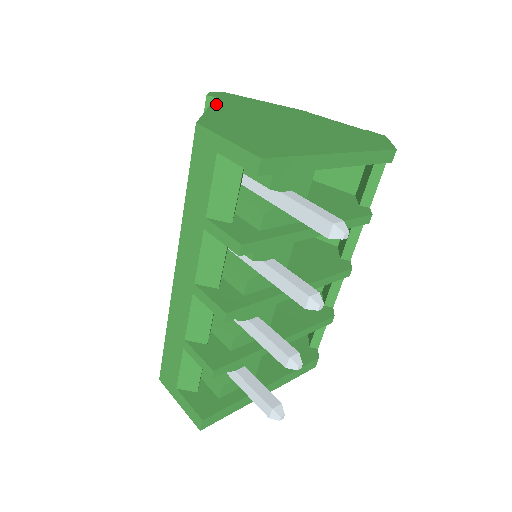
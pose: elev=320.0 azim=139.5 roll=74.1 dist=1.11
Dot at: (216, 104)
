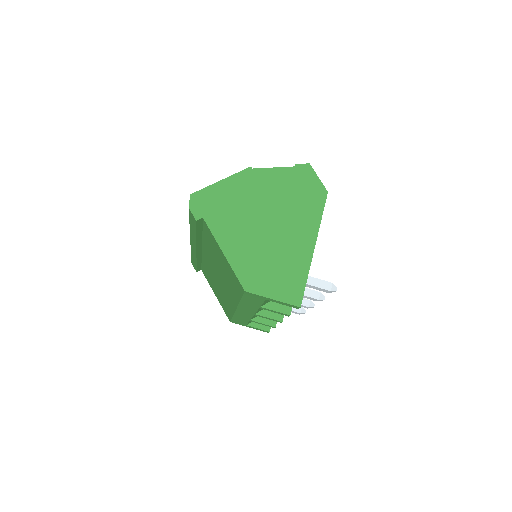
Dot at: (217, 237)
